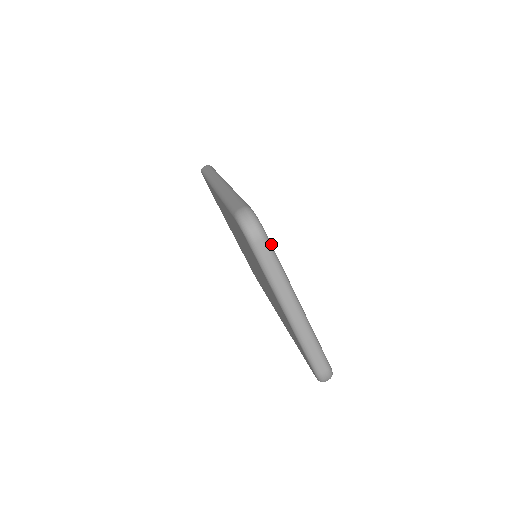
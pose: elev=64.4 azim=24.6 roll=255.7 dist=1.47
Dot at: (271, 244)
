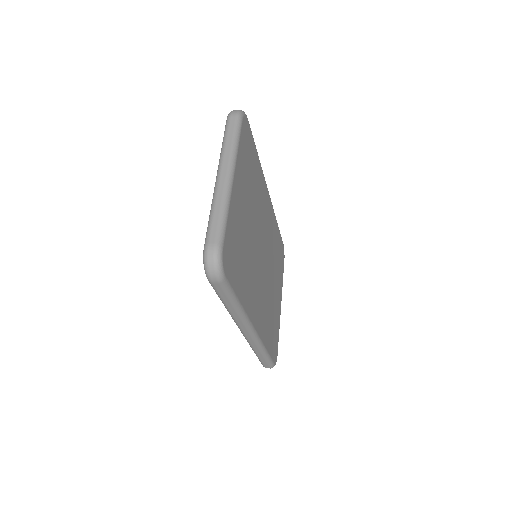
Dot at: (241, 127)
